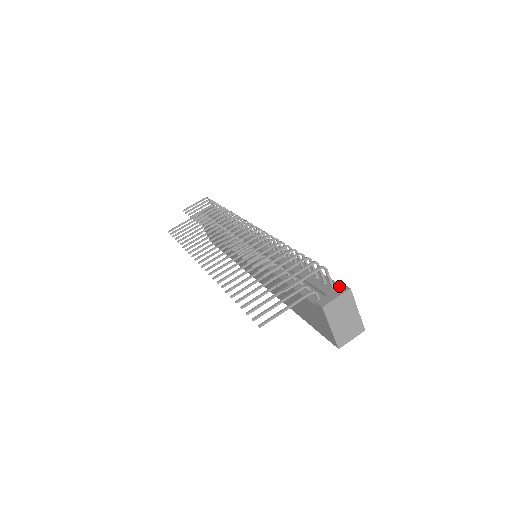
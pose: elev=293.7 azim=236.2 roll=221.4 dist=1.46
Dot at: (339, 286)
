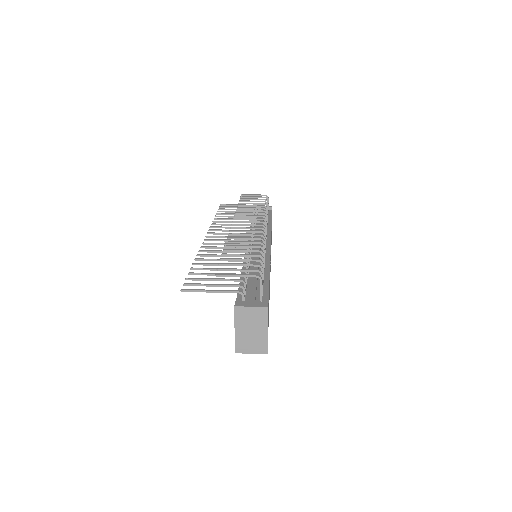
Dot at: occluded
